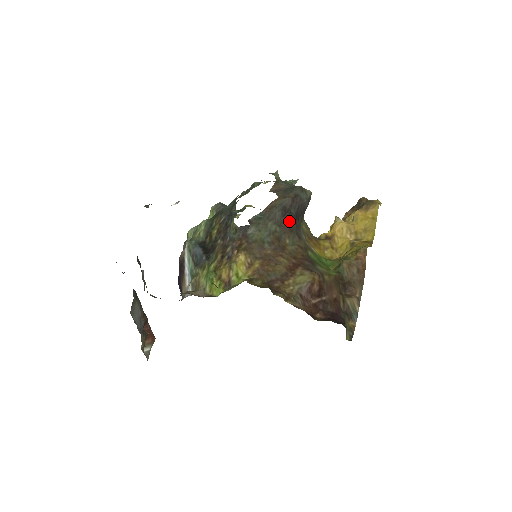
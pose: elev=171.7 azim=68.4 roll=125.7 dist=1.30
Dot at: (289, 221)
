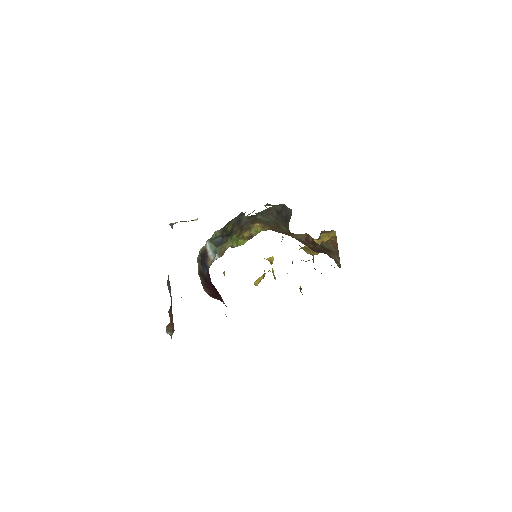
Dot at: (282, 219)
